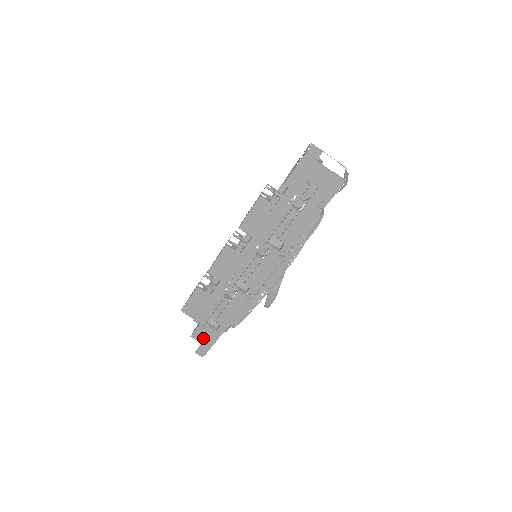
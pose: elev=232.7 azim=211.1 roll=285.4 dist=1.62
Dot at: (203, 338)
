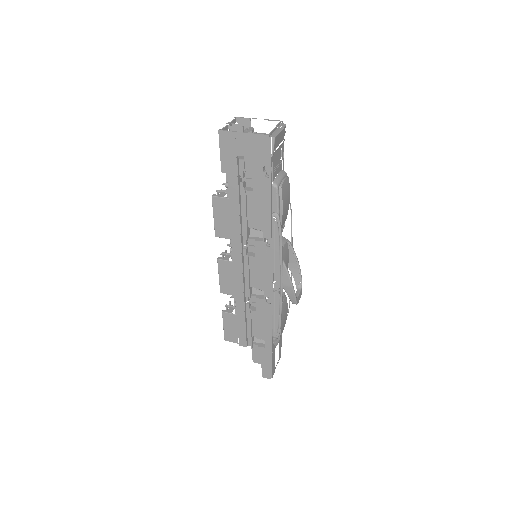
Dot at: occluded
